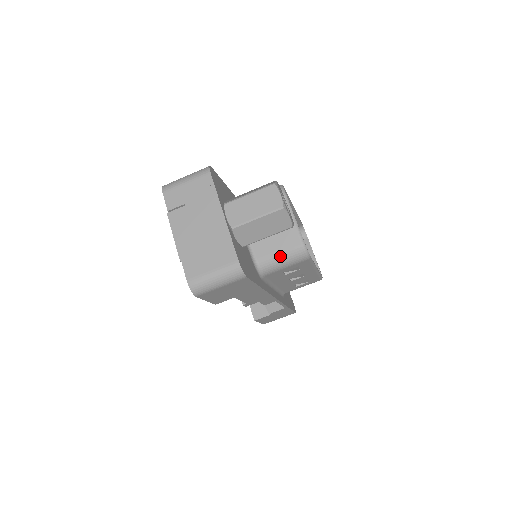
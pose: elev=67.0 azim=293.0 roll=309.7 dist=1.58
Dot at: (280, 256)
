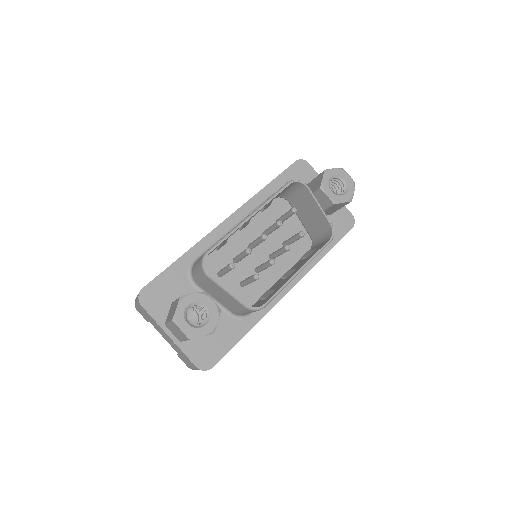
Dot at: (242, 312)
